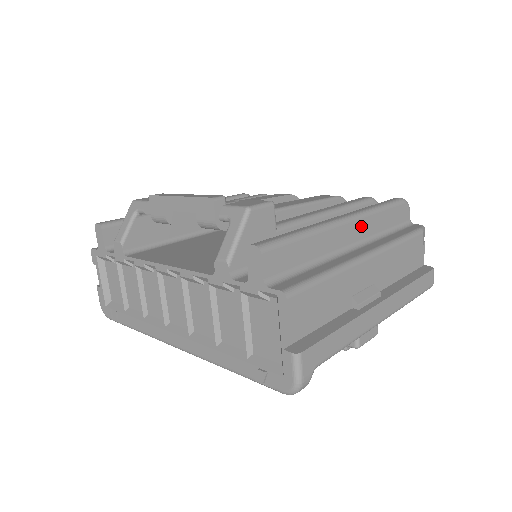
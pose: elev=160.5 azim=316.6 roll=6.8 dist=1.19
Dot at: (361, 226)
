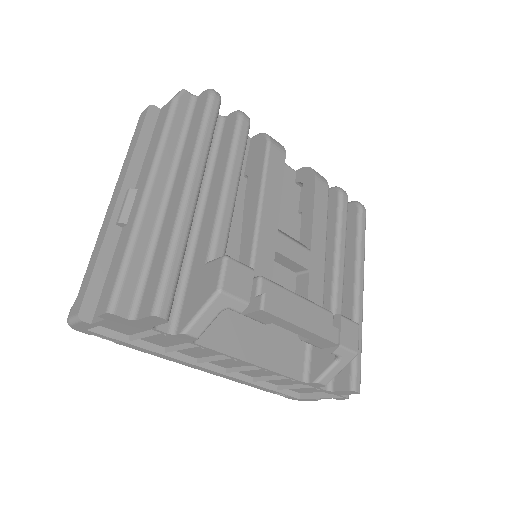
Dot at: occluded
